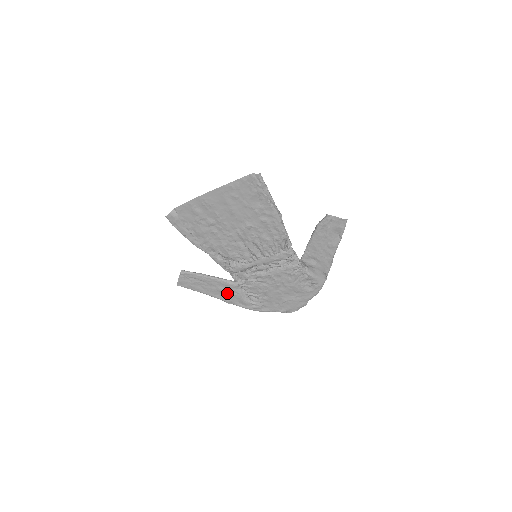
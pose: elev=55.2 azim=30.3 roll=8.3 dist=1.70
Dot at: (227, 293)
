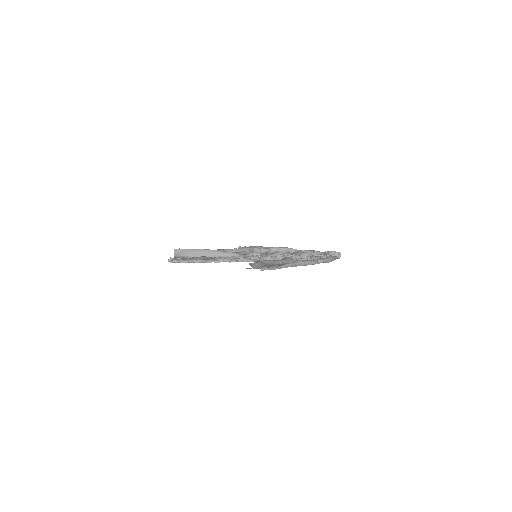
Dot at: occluded
